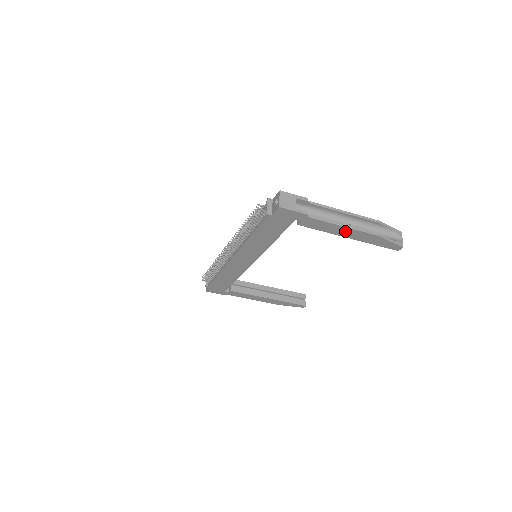
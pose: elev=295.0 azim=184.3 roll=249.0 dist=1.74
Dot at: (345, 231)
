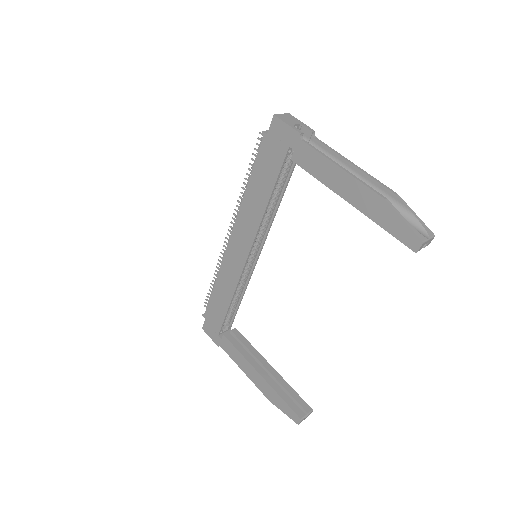
Dot at: (342, 181)
